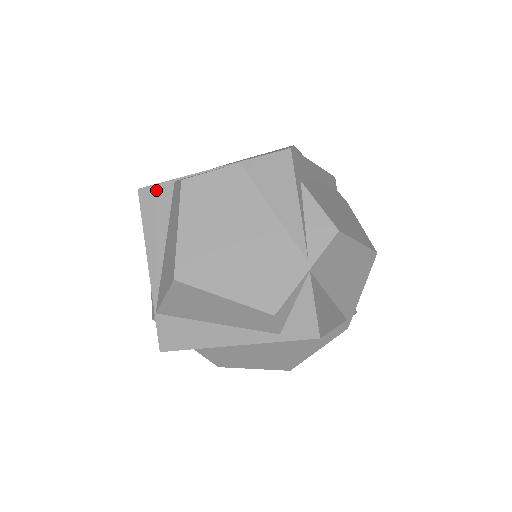
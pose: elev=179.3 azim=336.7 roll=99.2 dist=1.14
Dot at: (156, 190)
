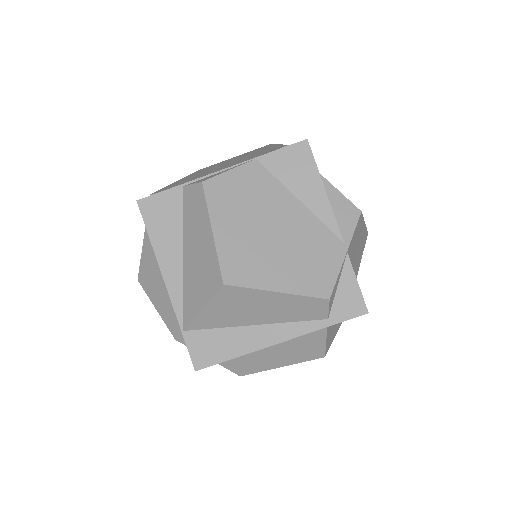
Dot at: (161, 199)
